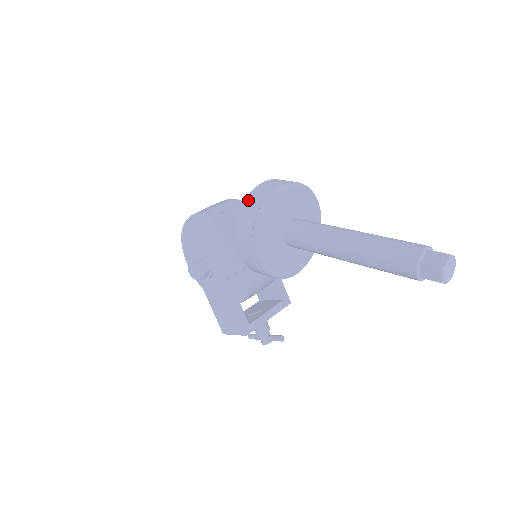
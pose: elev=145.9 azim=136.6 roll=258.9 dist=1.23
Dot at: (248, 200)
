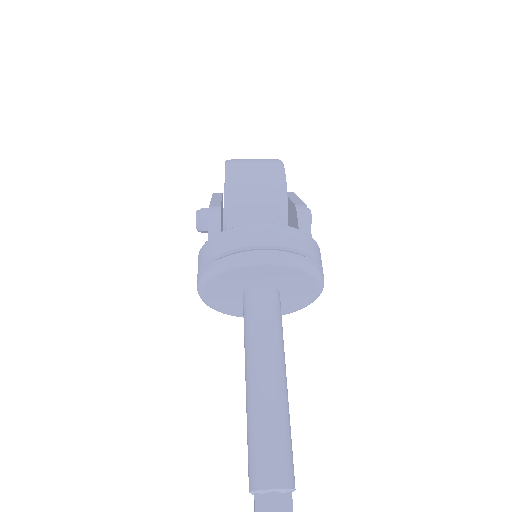
Dot at: (222, 236)
